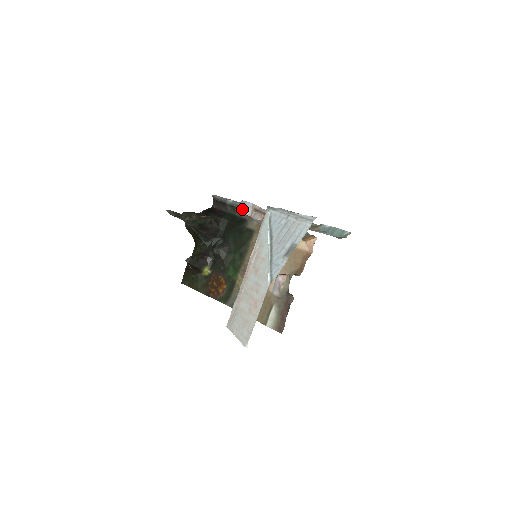
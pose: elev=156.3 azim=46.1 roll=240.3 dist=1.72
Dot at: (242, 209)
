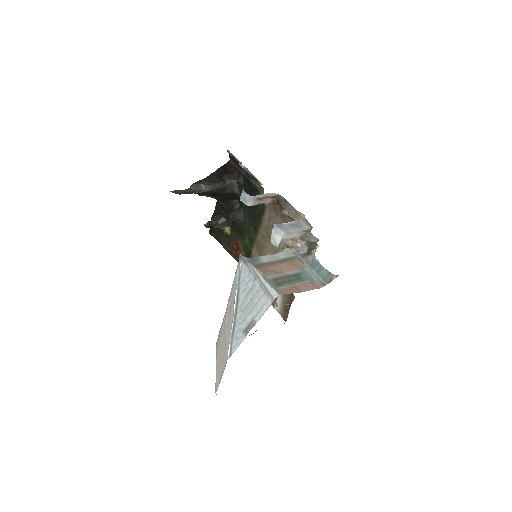
Dot at: (243, 200)
